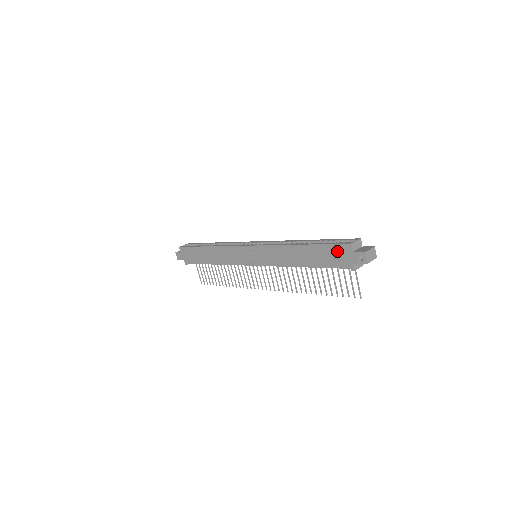
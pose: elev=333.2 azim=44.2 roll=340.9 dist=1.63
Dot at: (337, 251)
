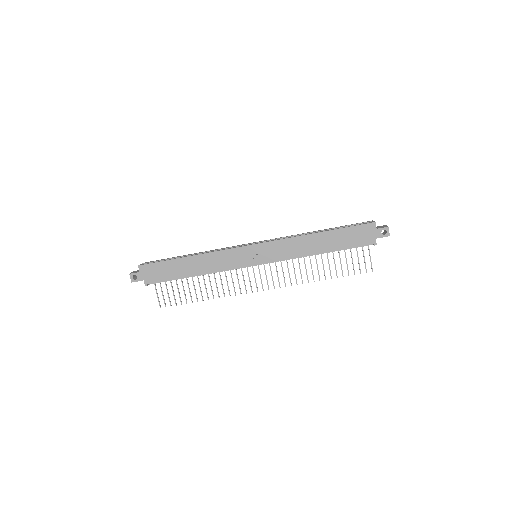
Dot at: (361, 231)
